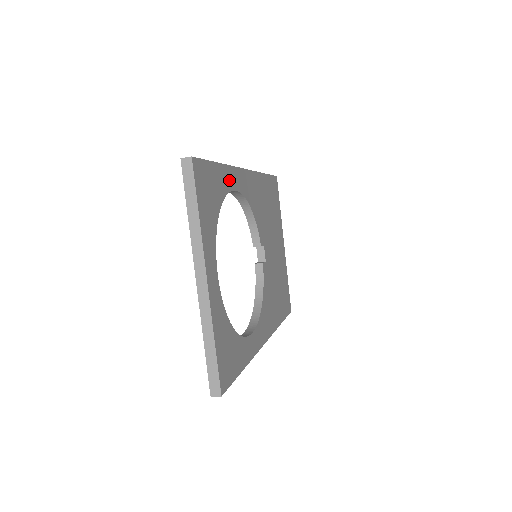
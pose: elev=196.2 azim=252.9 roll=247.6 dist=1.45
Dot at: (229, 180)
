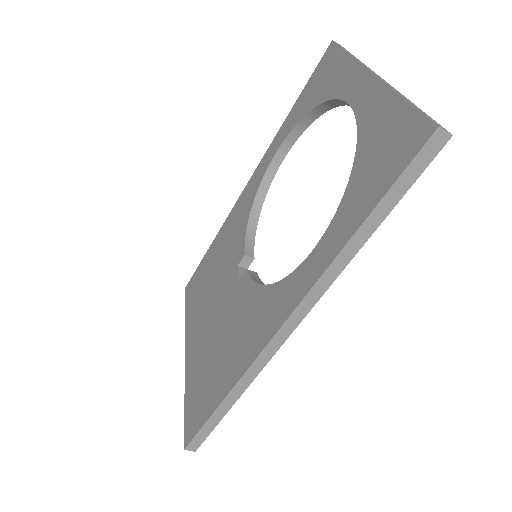
Dot at: occluded
